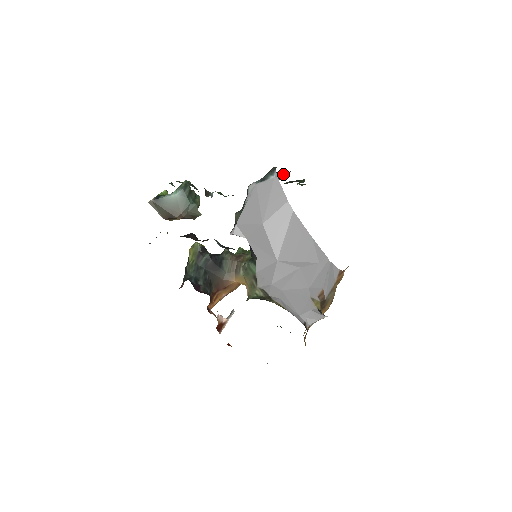
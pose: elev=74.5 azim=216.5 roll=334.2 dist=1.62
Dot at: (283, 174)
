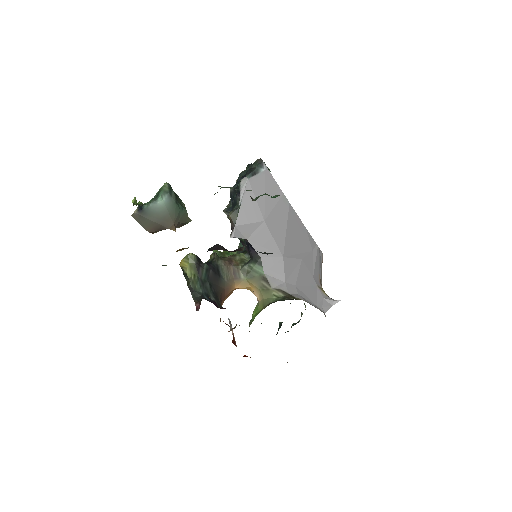
Dot at: occluded
